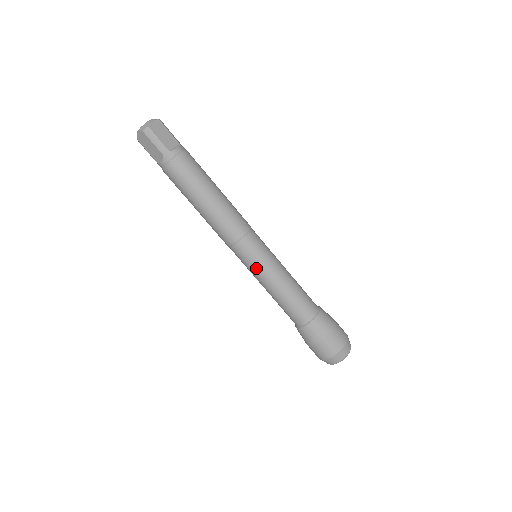
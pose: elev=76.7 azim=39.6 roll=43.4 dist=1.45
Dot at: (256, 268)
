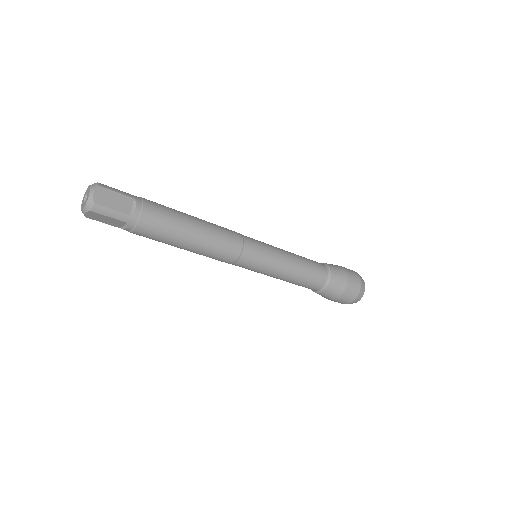
Dot at: (264, 270)
